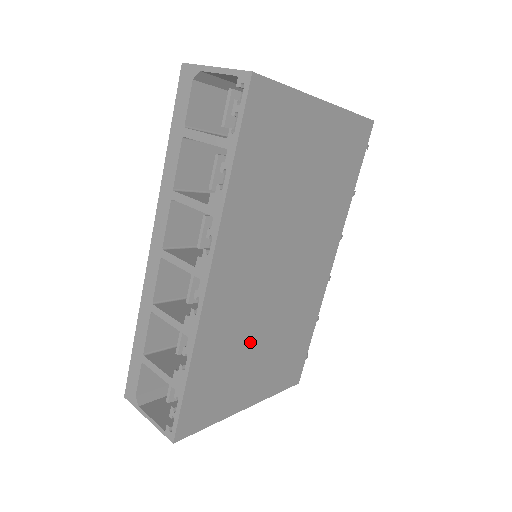
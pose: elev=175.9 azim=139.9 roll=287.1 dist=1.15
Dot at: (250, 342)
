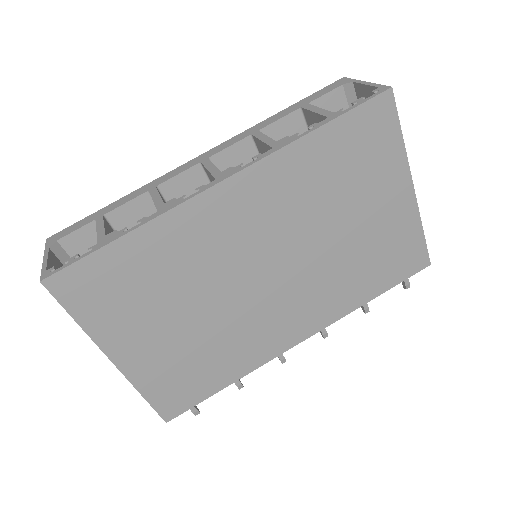
Dot at: (185, 296)
